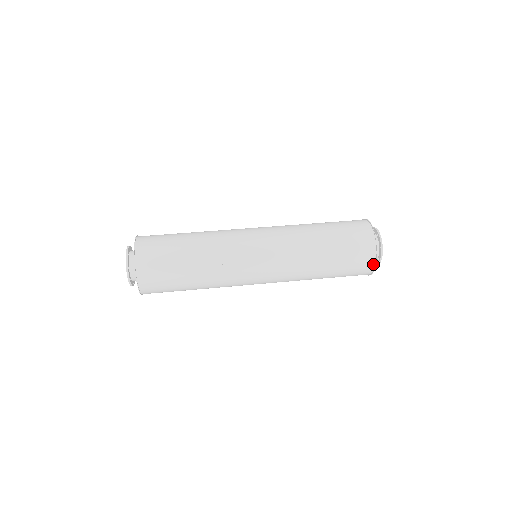
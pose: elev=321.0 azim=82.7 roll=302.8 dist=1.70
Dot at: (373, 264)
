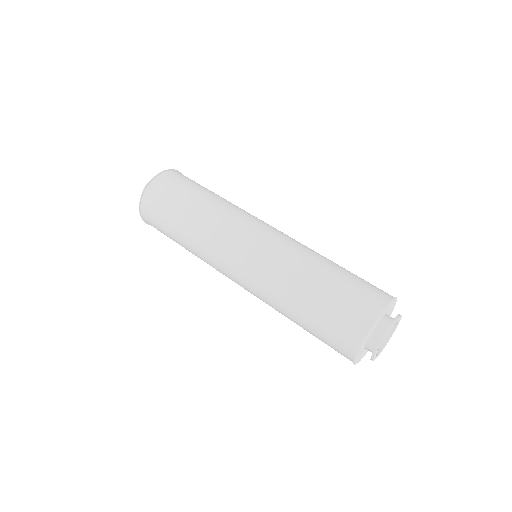
Dot at: occluded
